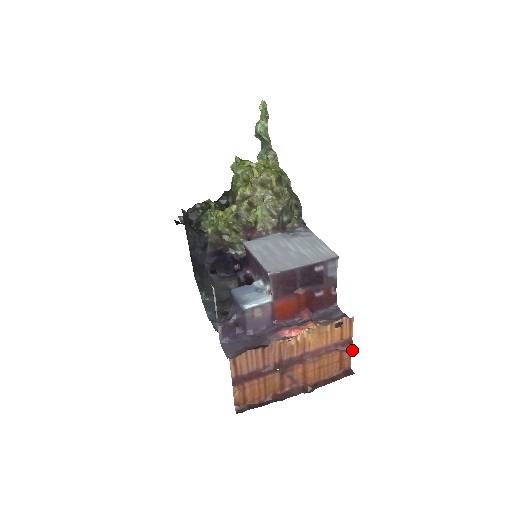
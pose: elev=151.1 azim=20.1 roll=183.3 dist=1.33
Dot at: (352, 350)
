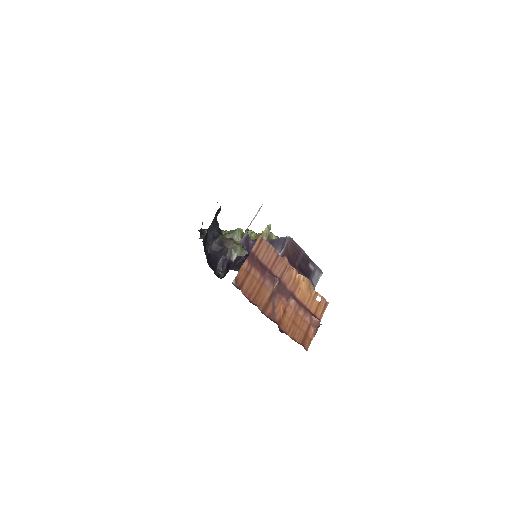
Dot at: occluded
